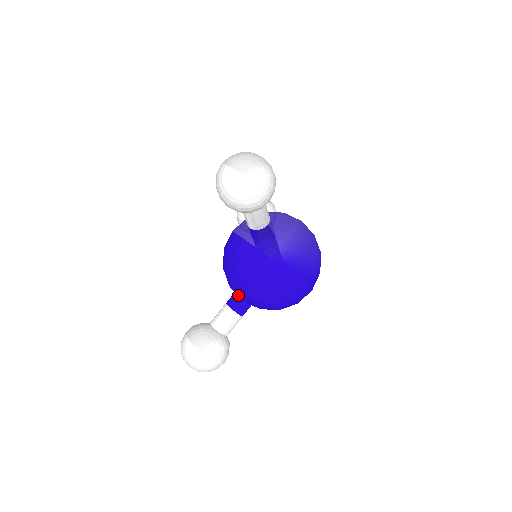
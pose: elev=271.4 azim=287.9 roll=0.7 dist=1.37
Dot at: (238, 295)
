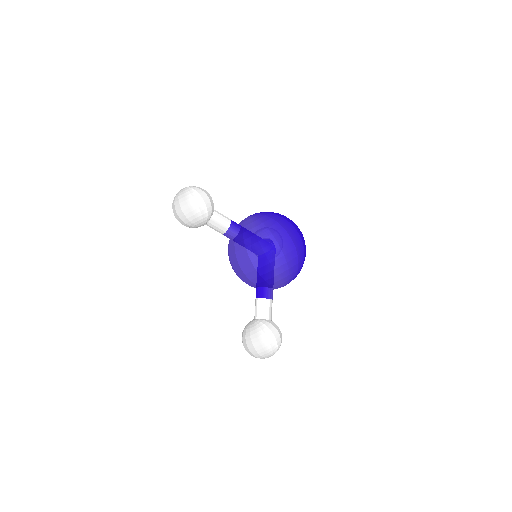
Dot at: occluded
